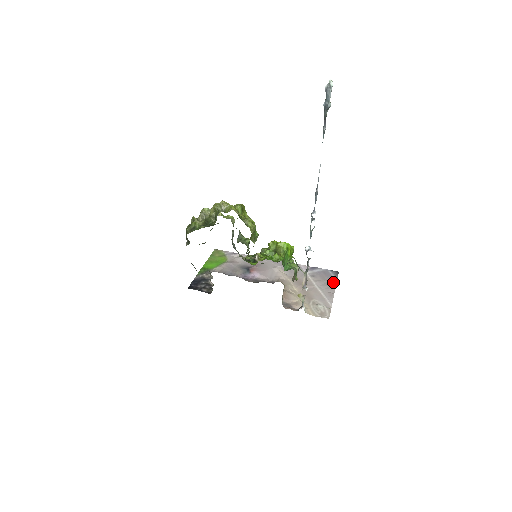
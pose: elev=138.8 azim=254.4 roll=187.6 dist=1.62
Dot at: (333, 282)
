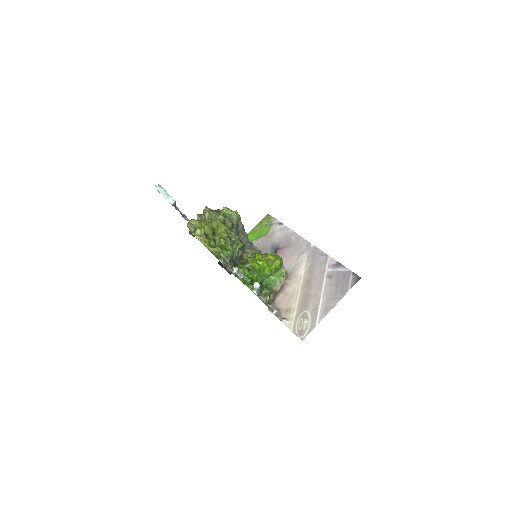
Dot at: (343, 292)
